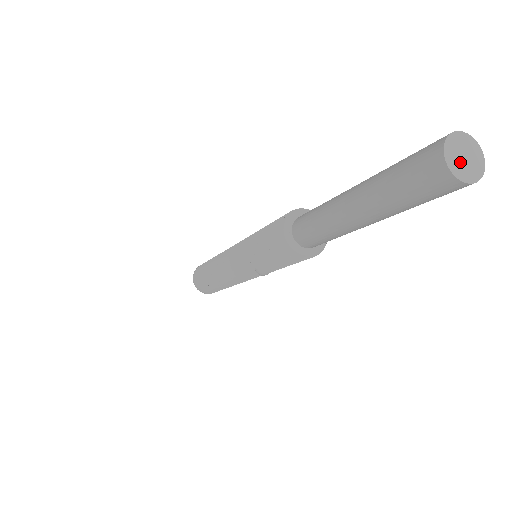
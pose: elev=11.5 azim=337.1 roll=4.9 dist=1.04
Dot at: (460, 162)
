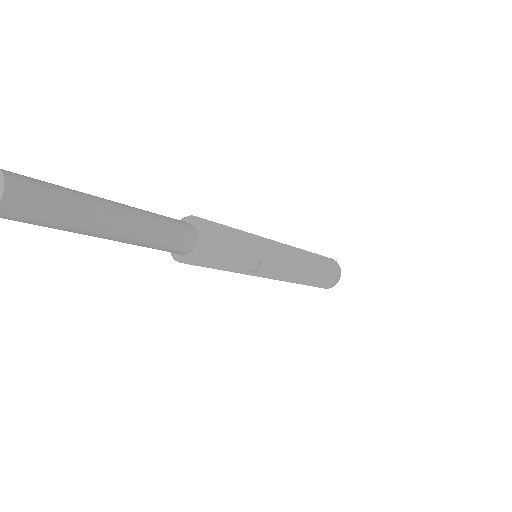
Dot at: out of frame
